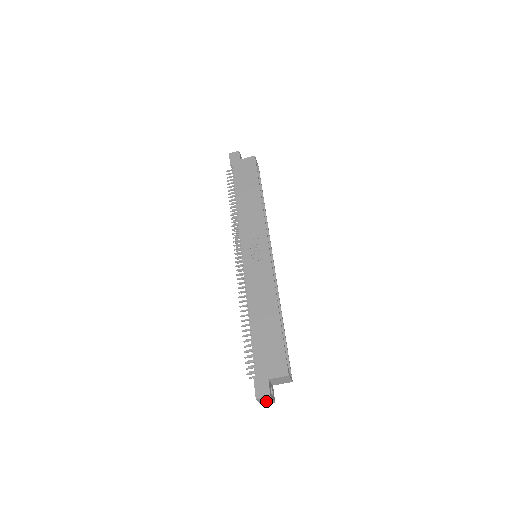
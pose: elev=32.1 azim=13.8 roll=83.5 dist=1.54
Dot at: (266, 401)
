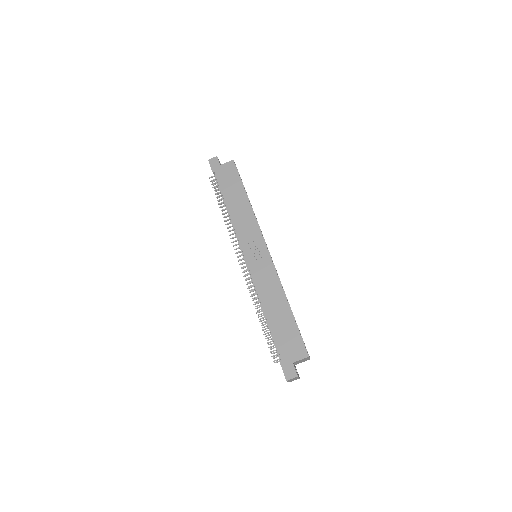
Dot at: (293, 379)
